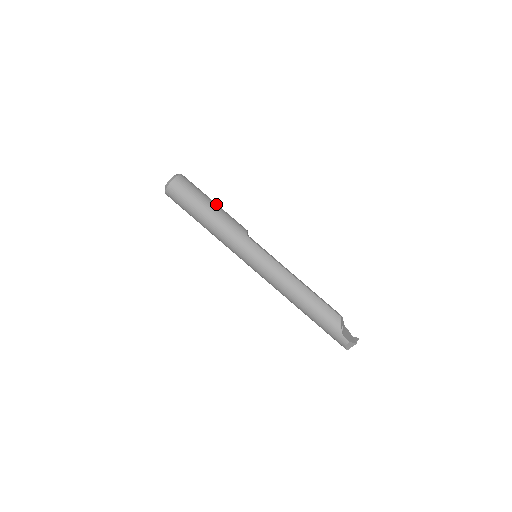
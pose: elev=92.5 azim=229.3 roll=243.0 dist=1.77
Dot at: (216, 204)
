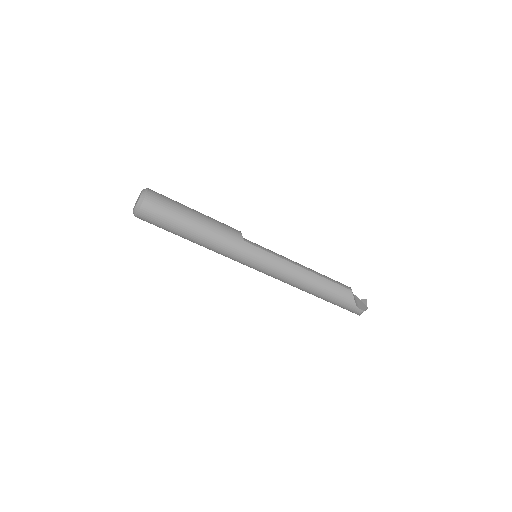
Dot at: (199, 213)
